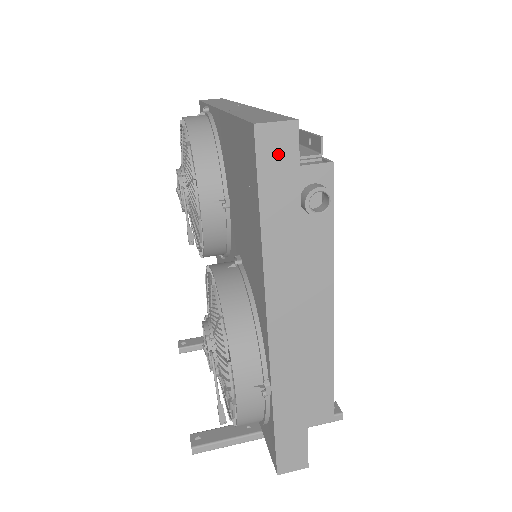
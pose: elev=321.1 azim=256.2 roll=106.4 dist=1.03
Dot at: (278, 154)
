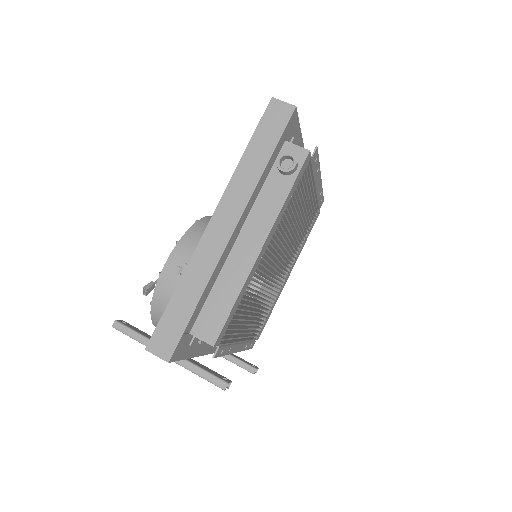
Dot at: (276, 118)
